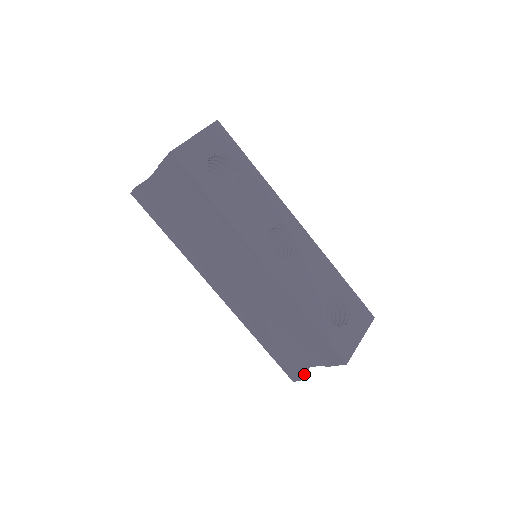
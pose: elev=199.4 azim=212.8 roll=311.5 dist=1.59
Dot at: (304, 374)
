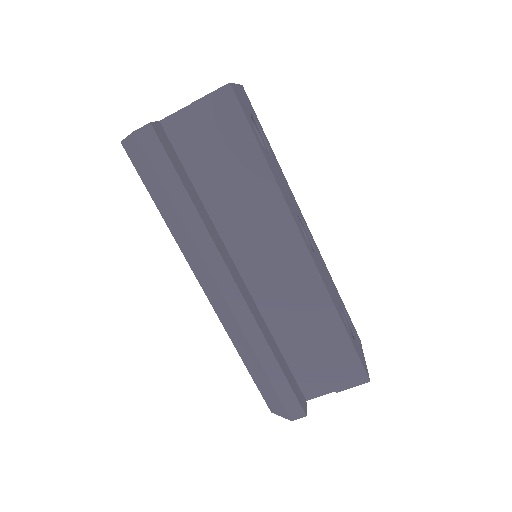
Dot at: (306, 408)
